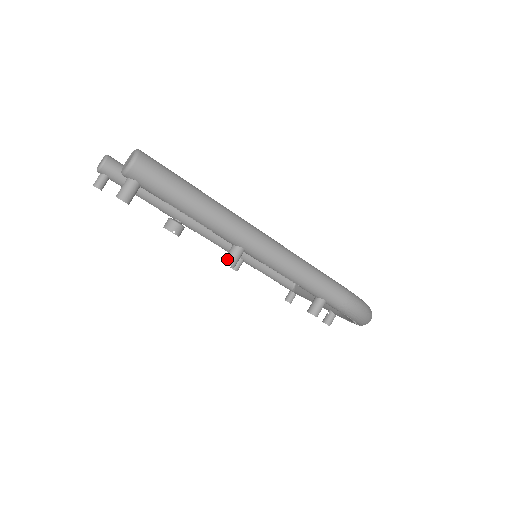
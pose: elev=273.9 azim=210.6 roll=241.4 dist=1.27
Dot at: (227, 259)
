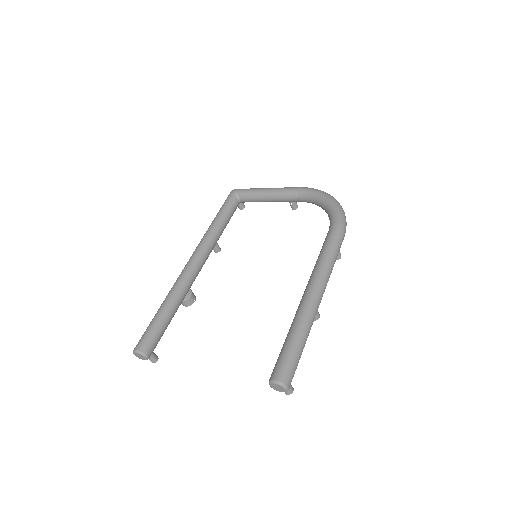
Dot at: (316, 319)
